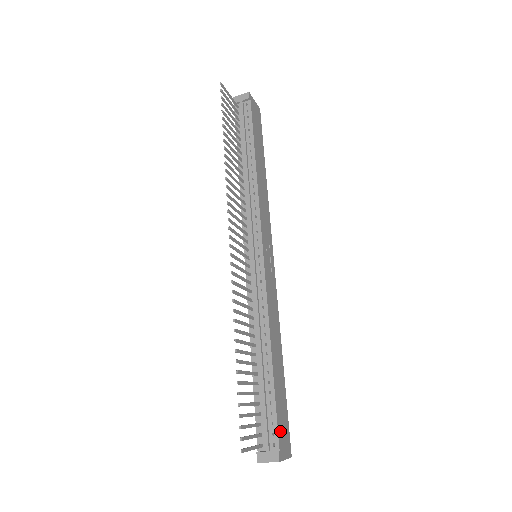
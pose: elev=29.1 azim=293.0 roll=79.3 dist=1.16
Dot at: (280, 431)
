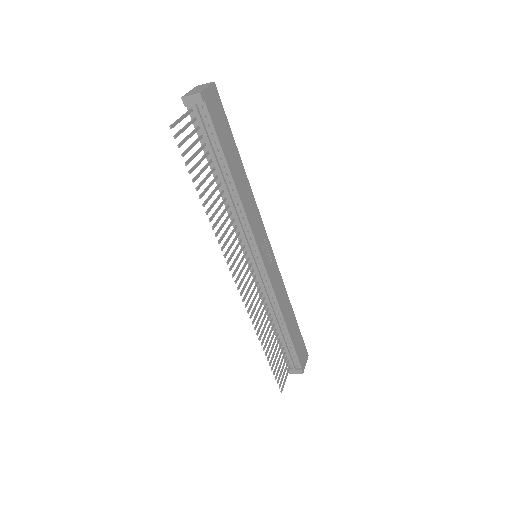
Dot at: (300, 357)
